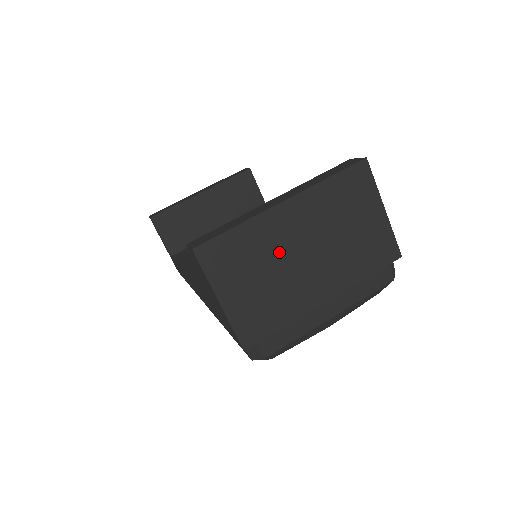
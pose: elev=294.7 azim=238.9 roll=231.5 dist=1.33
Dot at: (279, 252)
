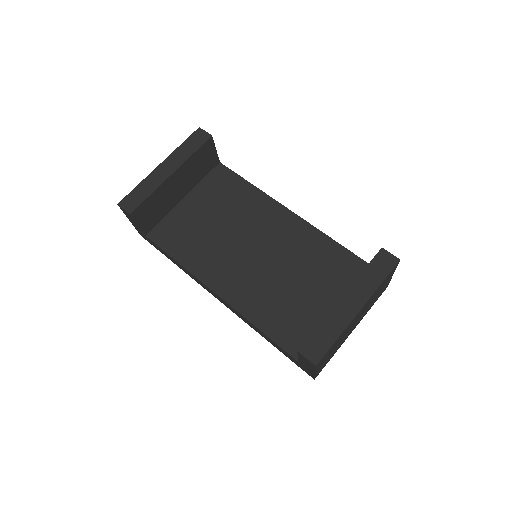
Dot at: (346, 332)
